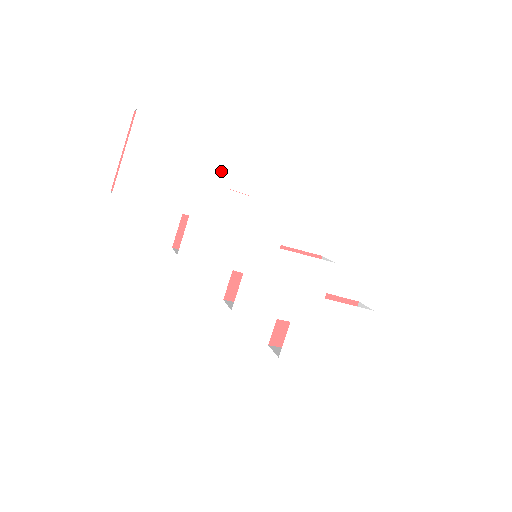
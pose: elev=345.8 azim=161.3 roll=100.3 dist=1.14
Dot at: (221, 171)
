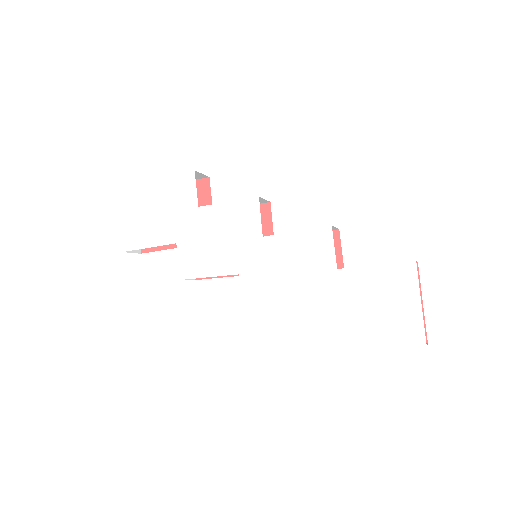
Dot at: (186, 196)
